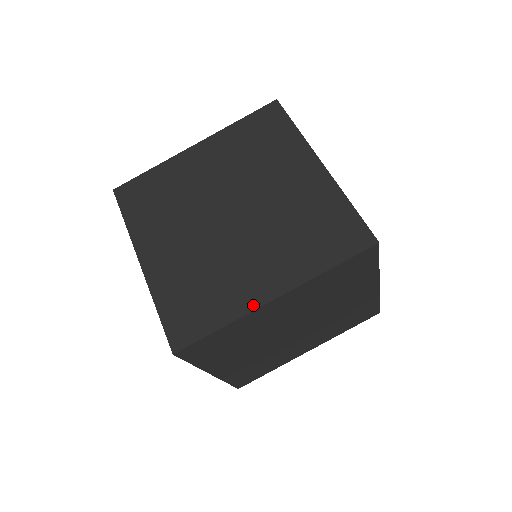
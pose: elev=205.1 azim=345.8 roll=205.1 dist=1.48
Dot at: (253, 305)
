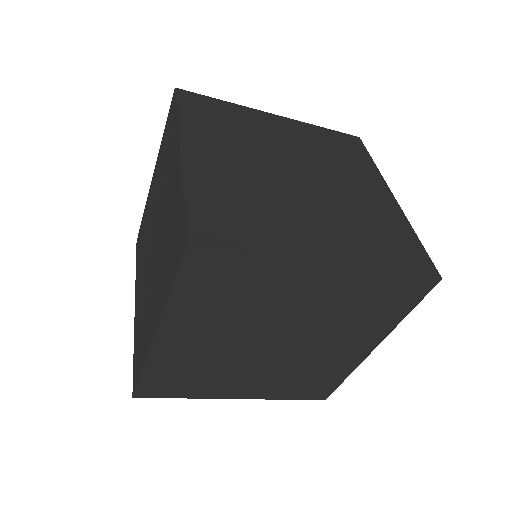
Dot at: (149, 344)
